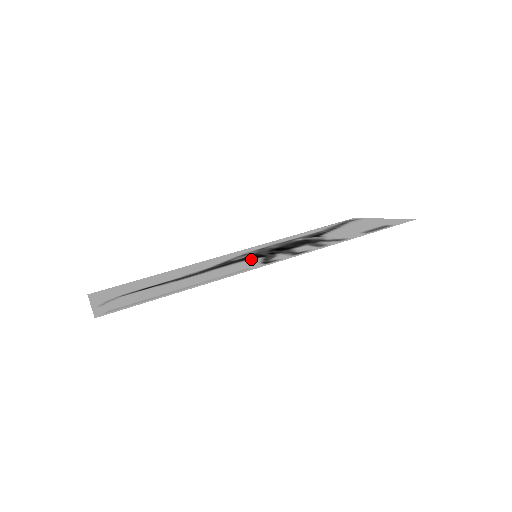
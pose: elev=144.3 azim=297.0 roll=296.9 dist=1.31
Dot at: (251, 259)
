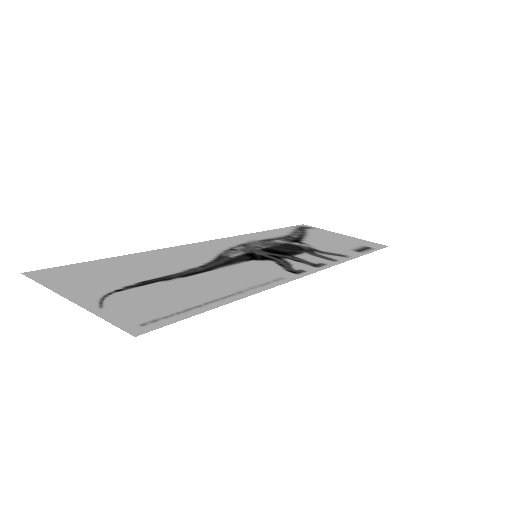
Dot at: (259, 260)
